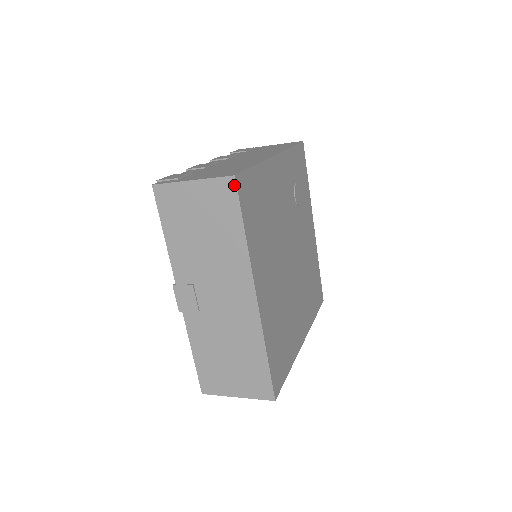
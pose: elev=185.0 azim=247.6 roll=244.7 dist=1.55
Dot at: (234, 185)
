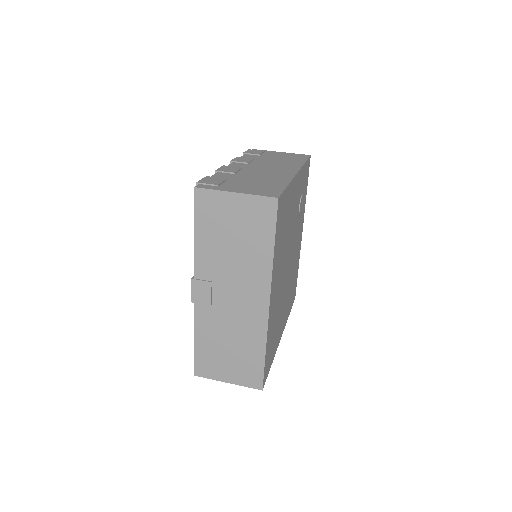
Dot at: (275, 206)
